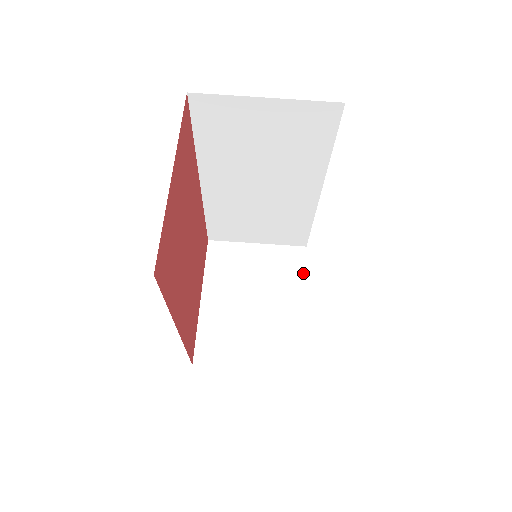
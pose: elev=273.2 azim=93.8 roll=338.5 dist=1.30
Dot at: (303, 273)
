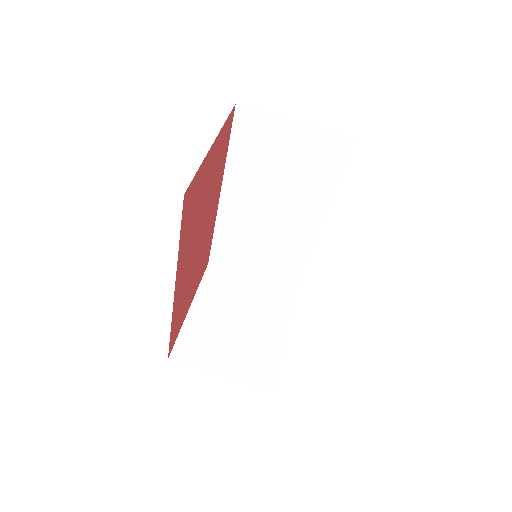
Dot at: (288, 309)
